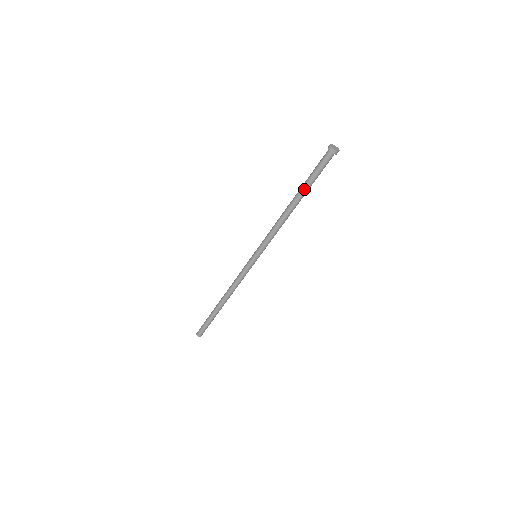
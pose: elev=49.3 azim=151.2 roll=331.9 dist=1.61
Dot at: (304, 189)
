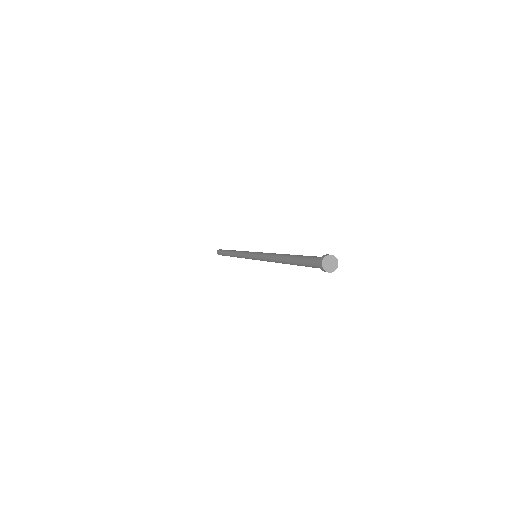
Dot at: (294, 263)
